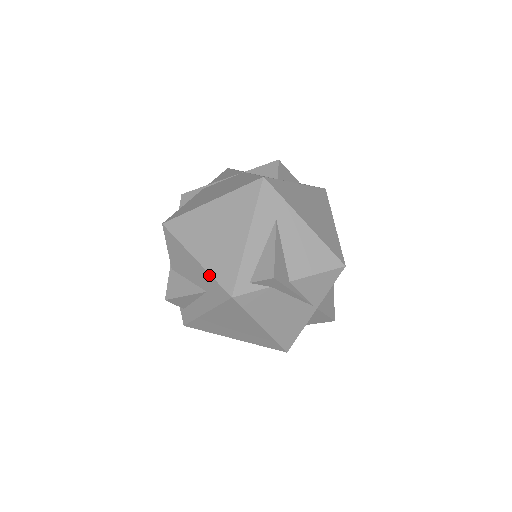
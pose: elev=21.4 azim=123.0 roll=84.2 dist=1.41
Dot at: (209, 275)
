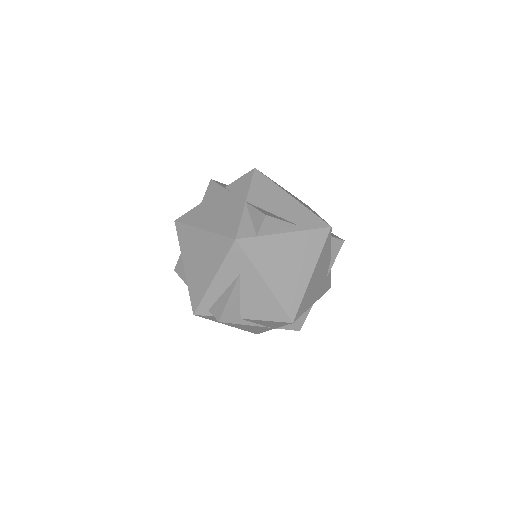
Dot at: (188, 287)
